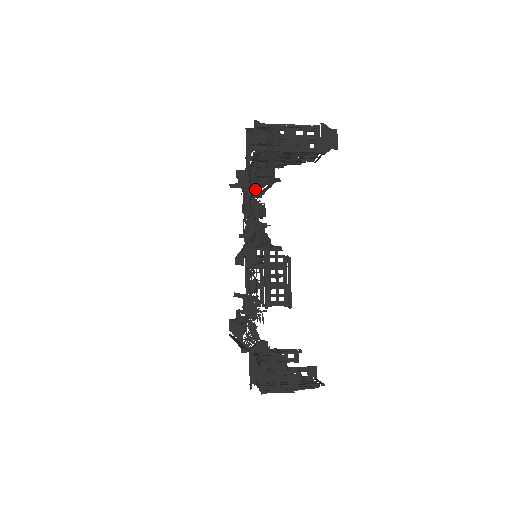
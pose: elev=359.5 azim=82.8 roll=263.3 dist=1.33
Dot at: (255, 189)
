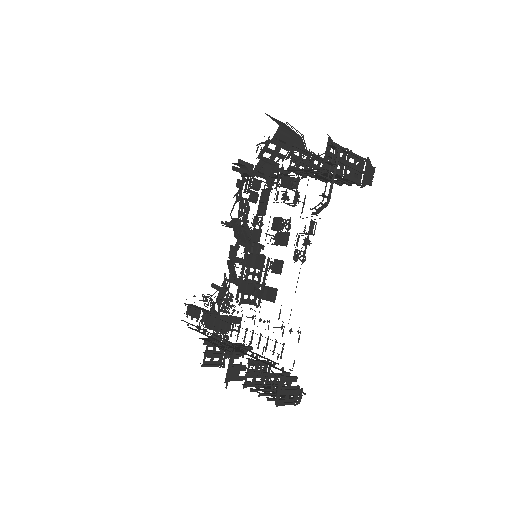
Dot at: (296, 198)
